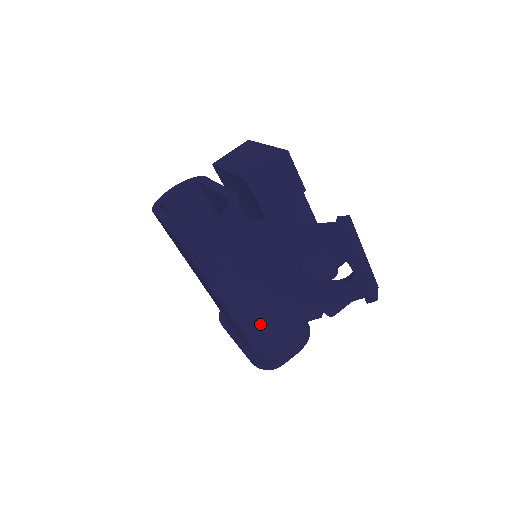
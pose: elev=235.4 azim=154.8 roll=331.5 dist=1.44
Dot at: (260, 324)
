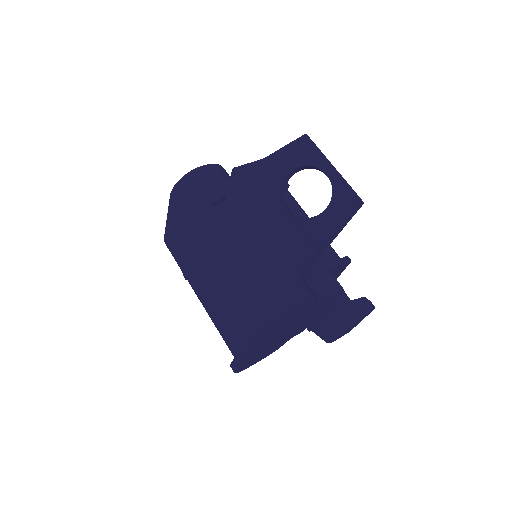
Dot at: (251, 263)
